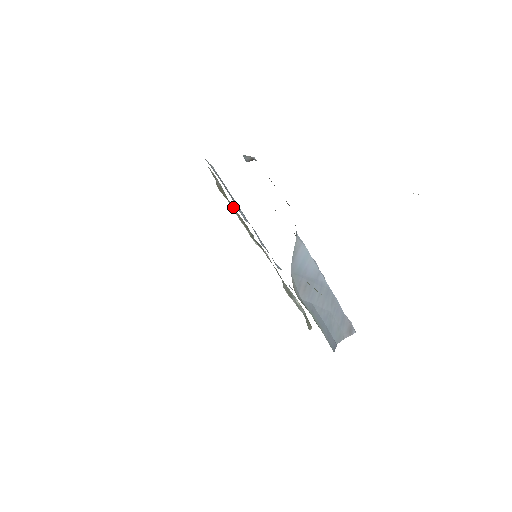
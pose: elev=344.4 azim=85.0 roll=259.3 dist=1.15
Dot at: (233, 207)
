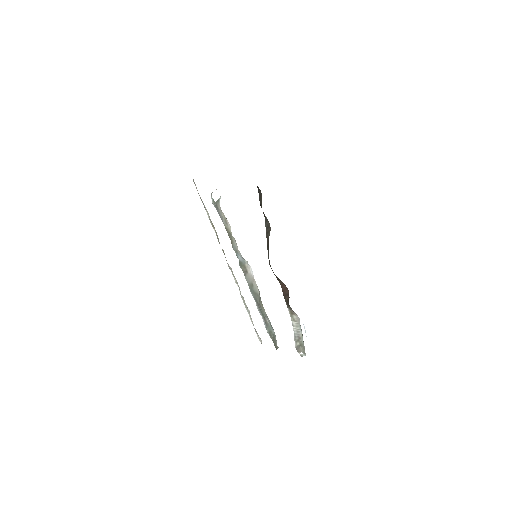
Dot at: (229, 226)
